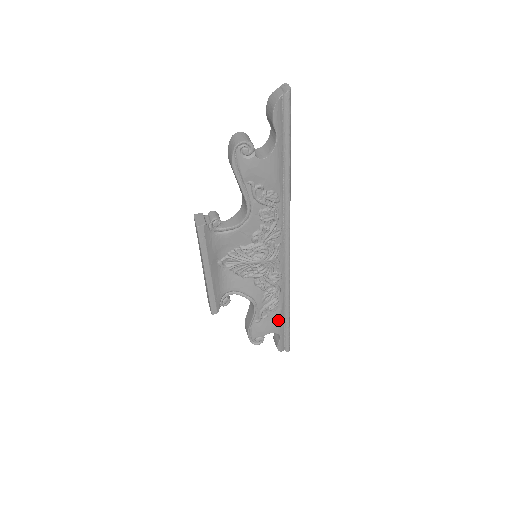
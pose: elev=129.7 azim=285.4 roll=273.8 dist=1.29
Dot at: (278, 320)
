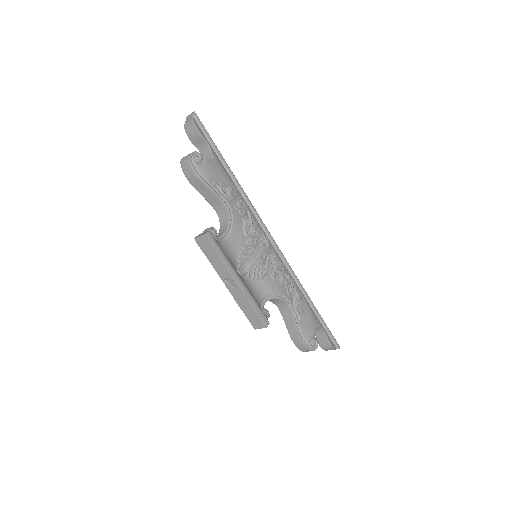
Dot at: (311, 312)
